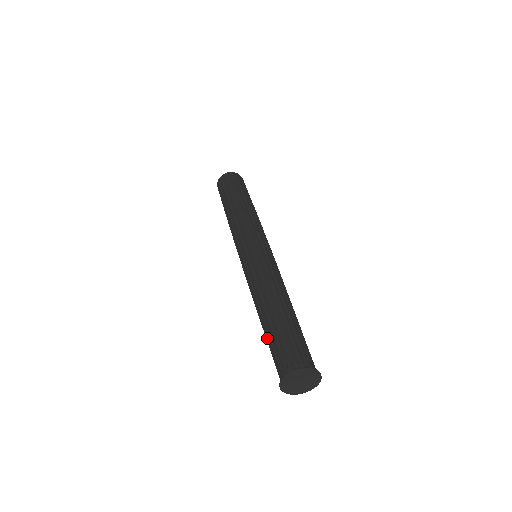
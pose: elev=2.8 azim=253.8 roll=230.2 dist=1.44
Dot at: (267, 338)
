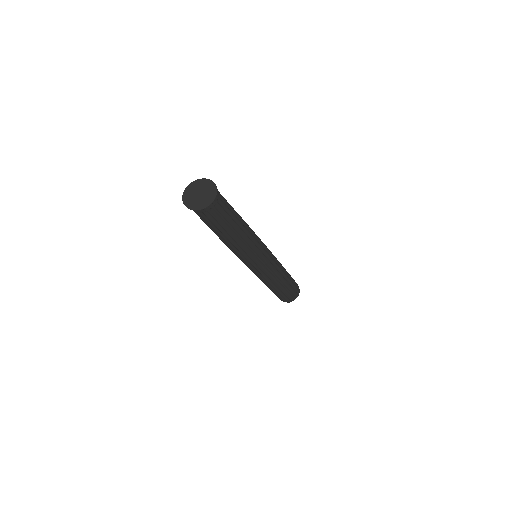
Dot at: occluded
